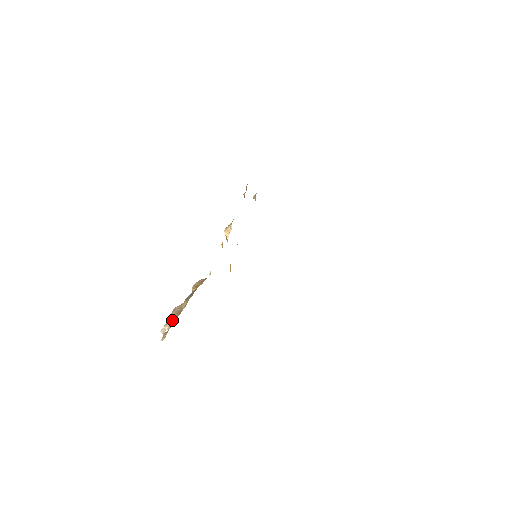
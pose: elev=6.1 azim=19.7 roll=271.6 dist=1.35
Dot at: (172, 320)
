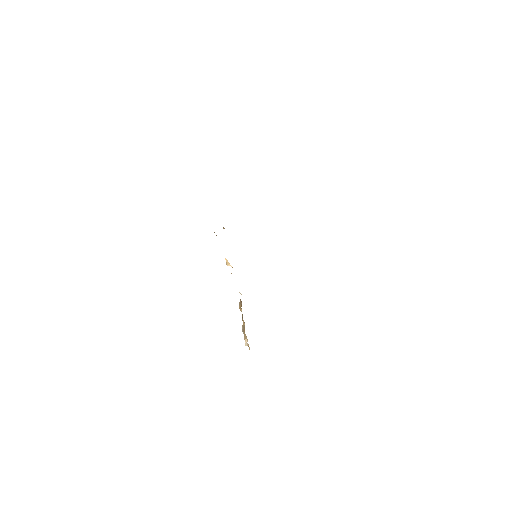
Dot at: (245, 335)
